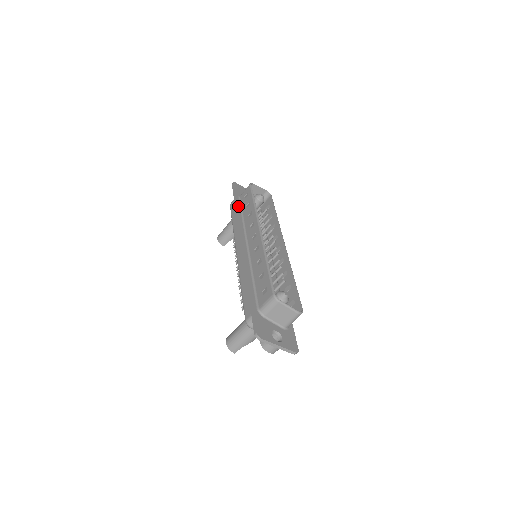
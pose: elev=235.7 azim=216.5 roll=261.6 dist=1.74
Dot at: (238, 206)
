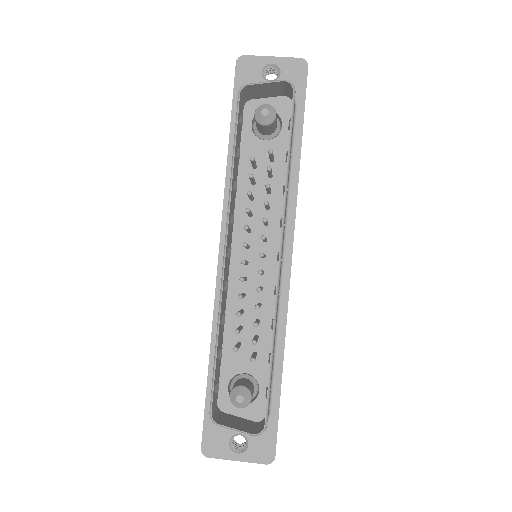
Dot at: (232, 142)
